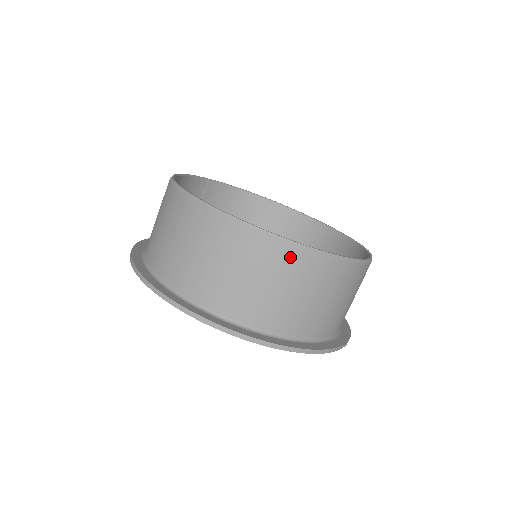
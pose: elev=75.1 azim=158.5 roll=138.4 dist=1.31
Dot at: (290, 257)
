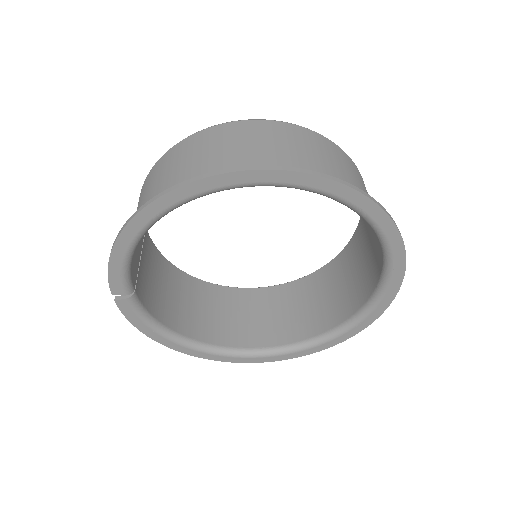
Dot at: (350, 162)
